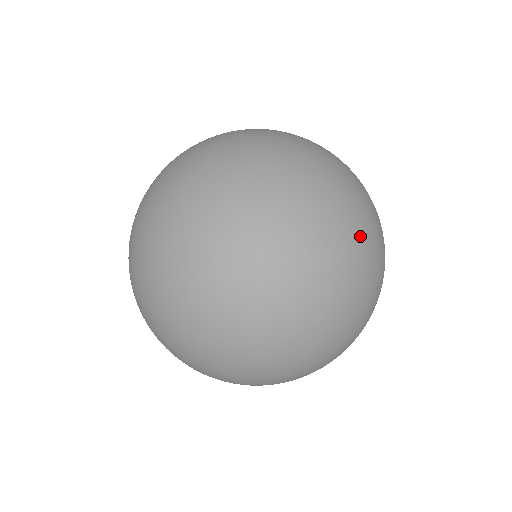
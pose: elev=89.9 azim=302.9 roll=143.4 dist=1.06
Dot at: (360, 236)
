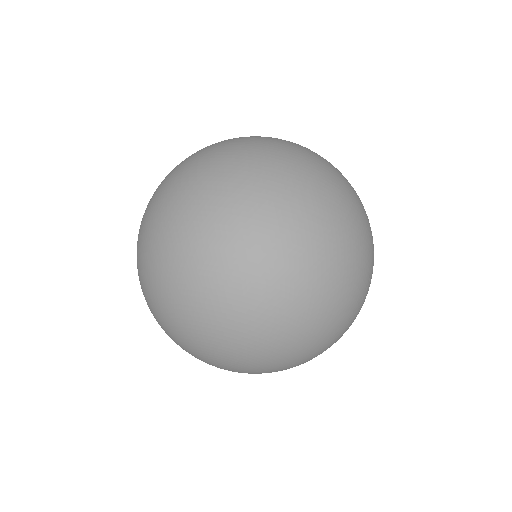
Dot at: (222, 142)
